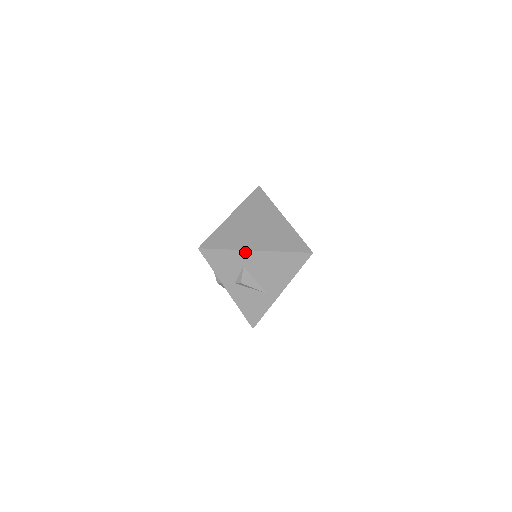
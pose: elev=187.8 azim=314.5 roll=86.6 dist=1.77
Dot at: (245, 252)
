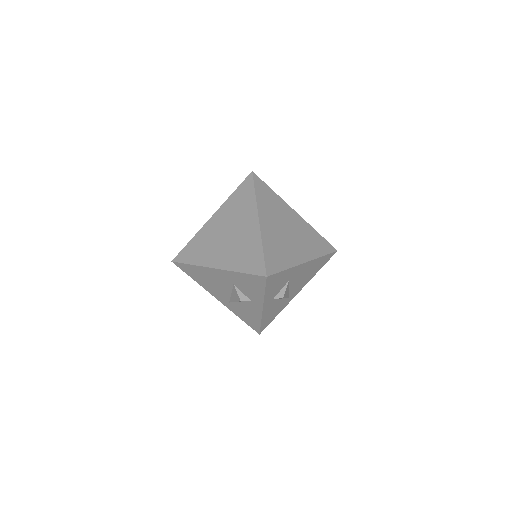
Dot at: (298, 266)
